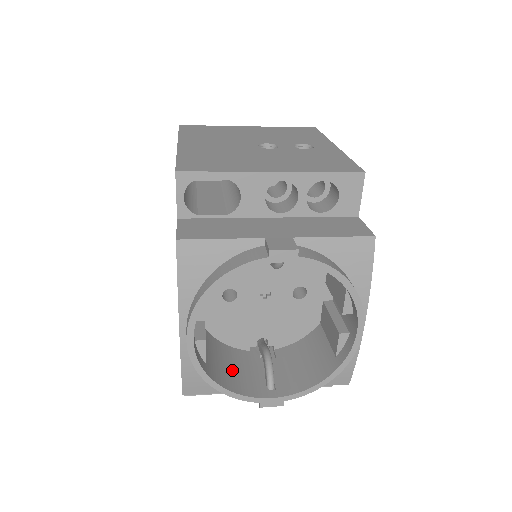
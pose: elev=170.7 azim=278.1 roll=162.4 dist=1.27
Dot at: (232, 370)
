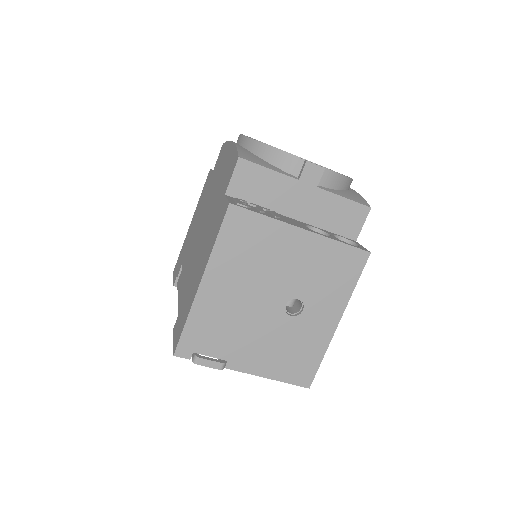
Dot at: occluded
